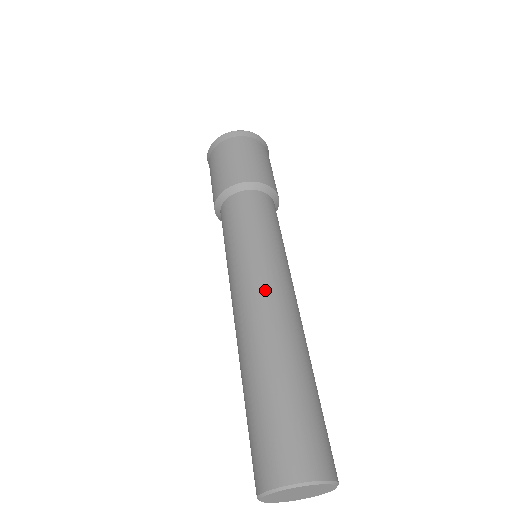
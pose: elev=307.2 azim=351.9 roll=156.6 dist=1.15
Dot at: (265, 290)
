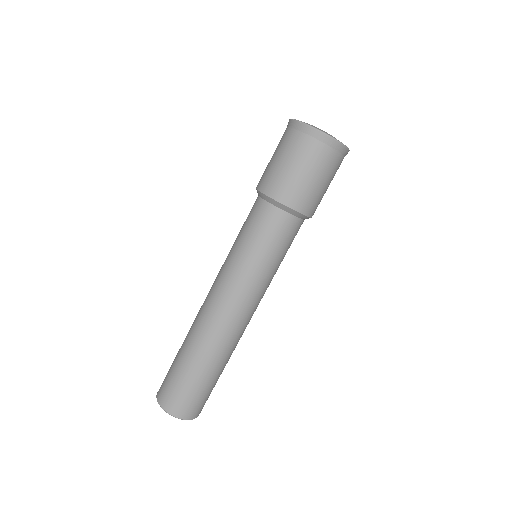
Dot at: (221, 302)
